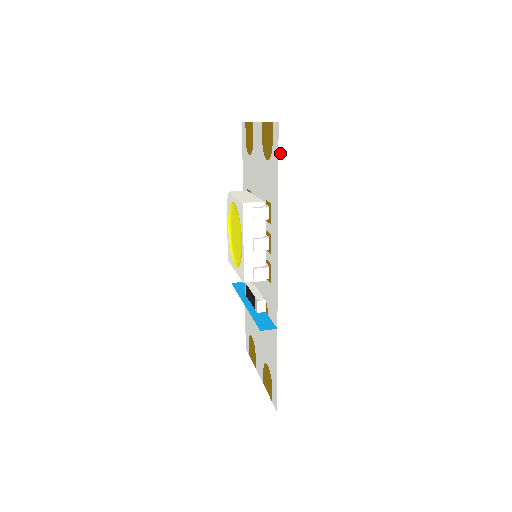
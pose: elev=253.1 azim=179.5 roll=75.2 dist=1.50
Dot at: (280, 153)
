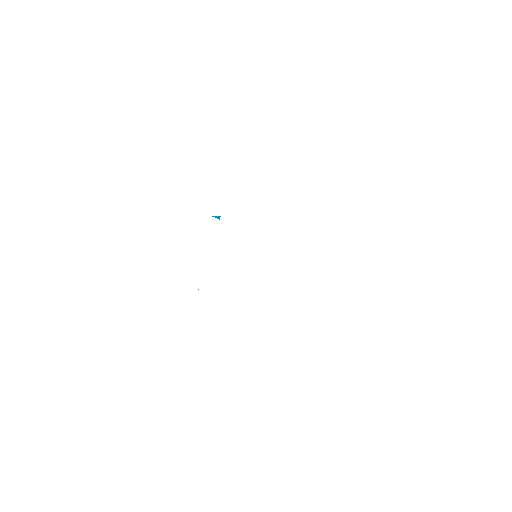
Dot at: (244, 138)
